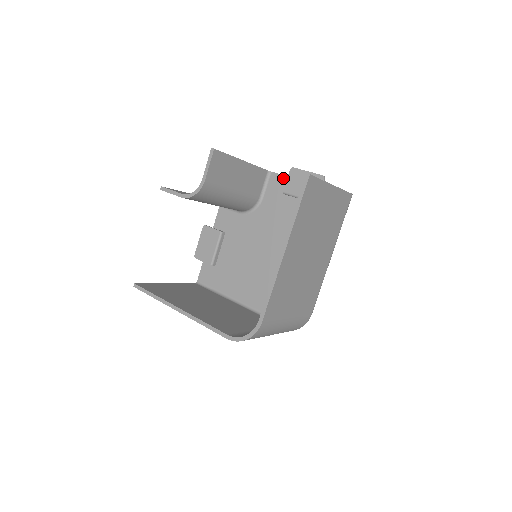
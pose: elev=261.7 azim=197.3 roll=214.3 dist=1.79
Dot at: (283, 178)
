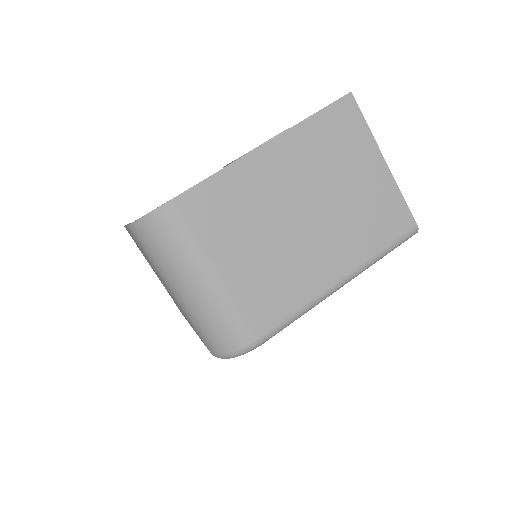
Dot at: occluded
